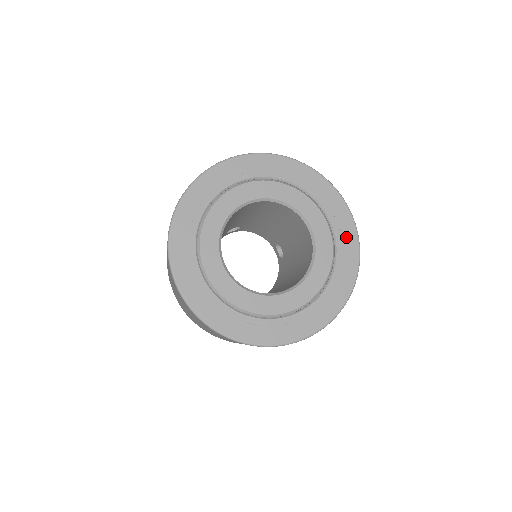
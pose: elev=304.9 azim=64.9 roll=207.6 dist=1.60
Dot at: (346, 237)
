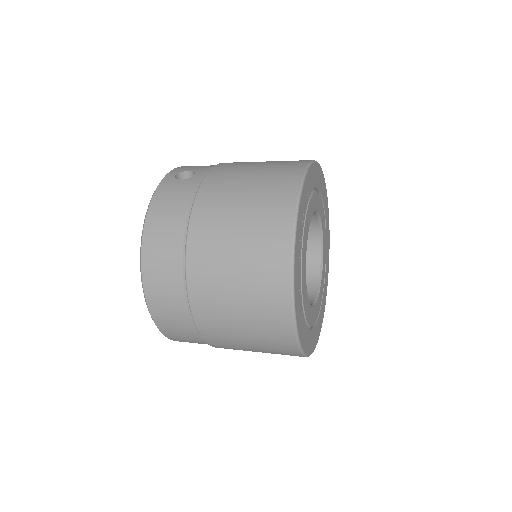
Dot at: (328, 232)
